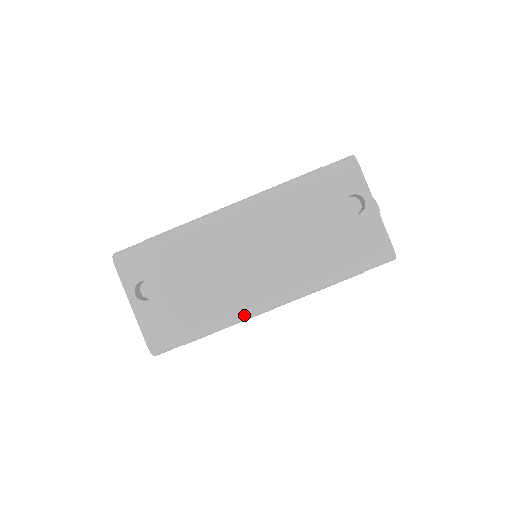
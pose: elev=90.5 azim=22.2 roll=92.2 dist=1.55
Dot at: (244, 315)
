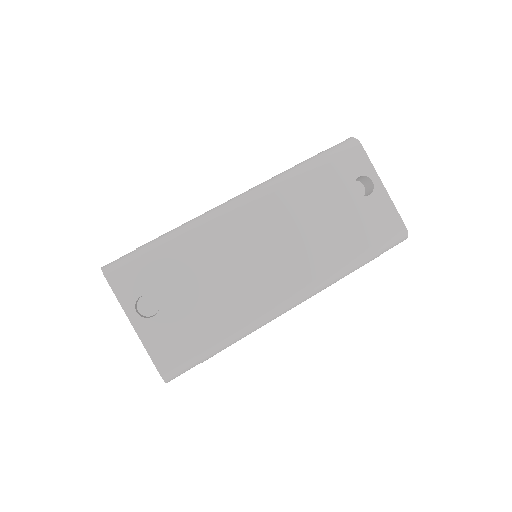
Dot at: (266, 318)
